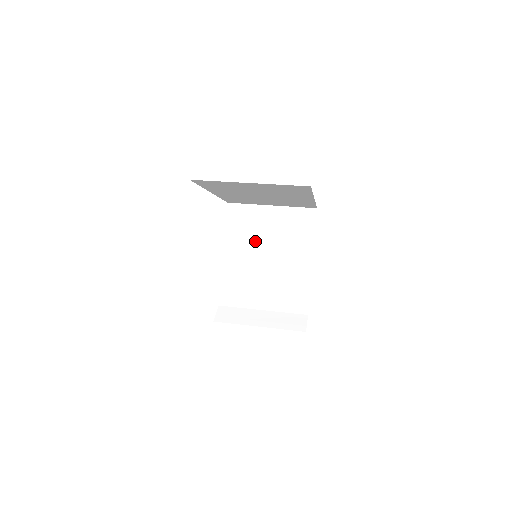
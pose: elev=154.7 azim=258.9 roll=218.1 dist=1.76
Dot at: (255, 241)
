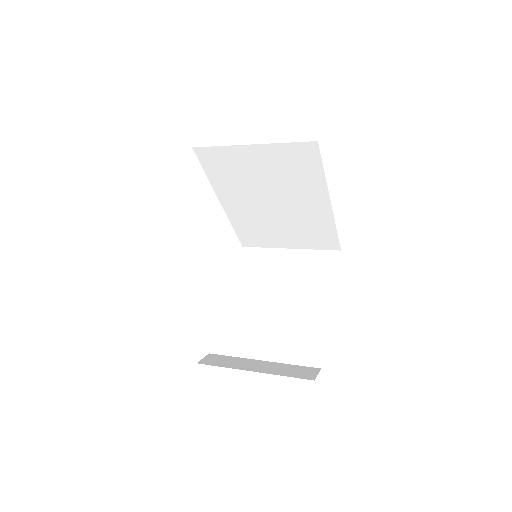
Dot at: (266, 283)
